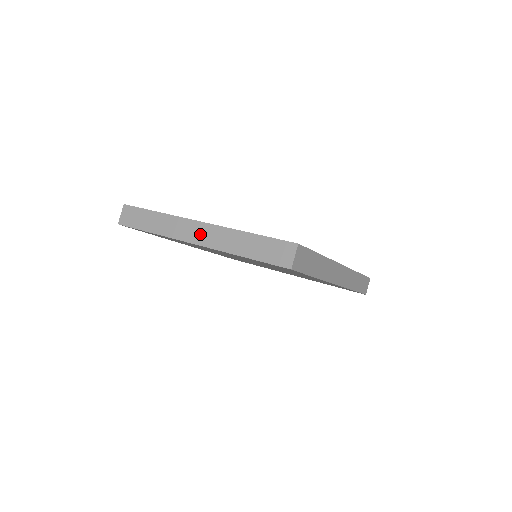
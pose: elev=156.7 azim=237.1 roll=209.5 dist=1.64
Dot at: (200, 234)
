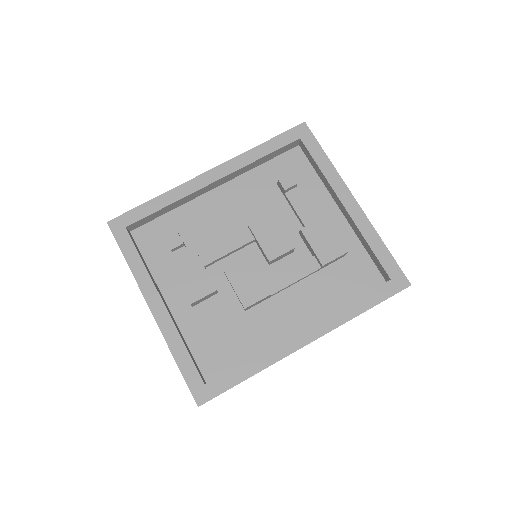
Dot at: occluded
